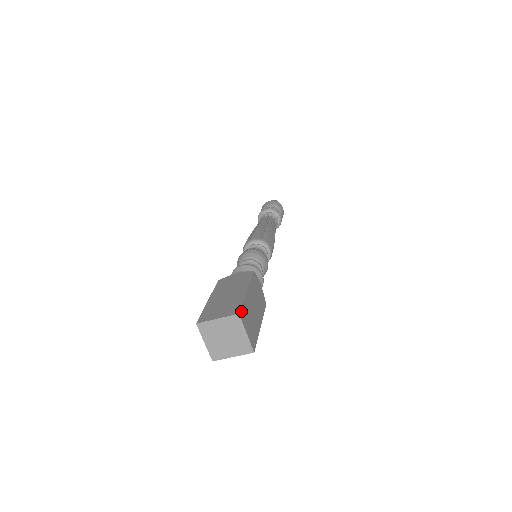
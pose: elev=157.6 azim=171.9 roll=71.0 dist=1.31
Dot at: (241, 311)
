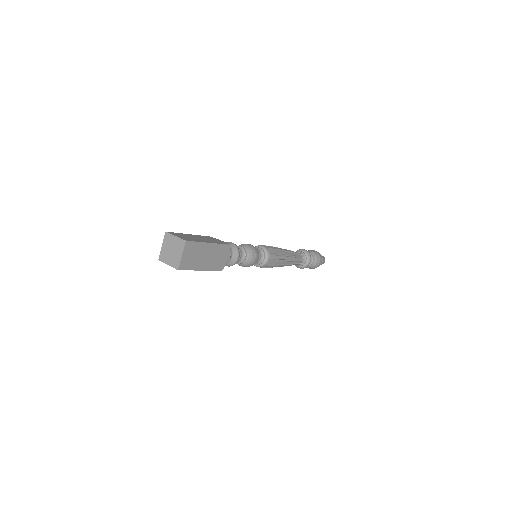
Dot at: (171, 233)
